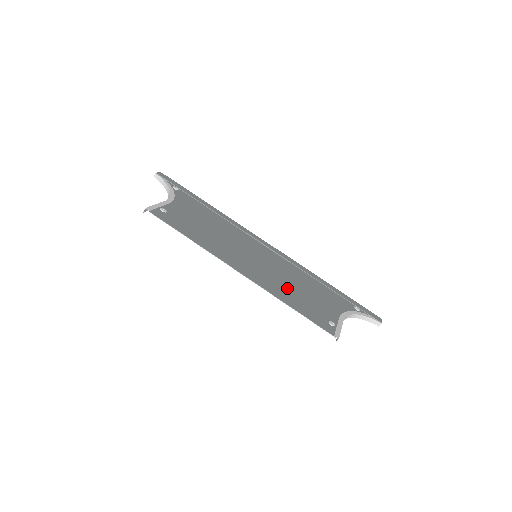
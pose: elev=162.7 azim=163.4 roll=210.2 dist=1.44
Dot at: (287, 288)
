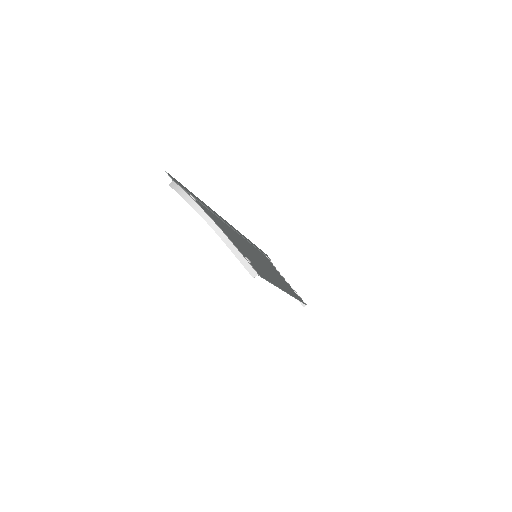
Dot at: (280, 279)
